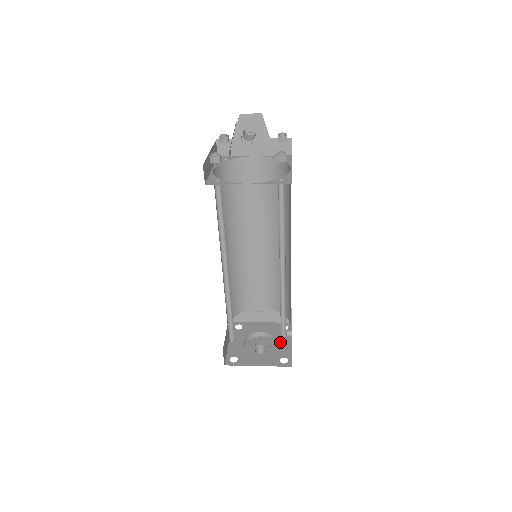
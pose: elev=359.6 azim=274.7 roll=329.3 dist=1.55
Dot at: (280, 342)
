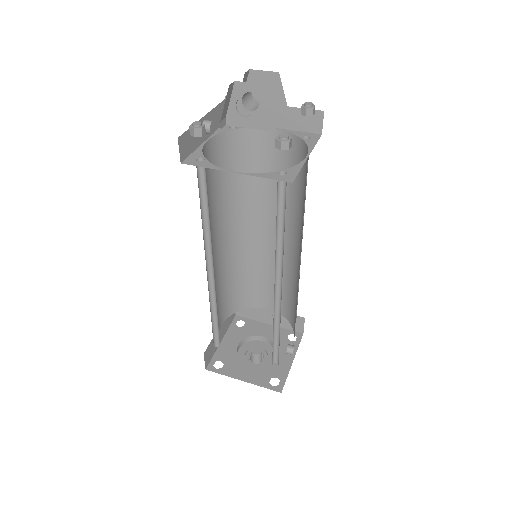
Dot at: (279, 356)
